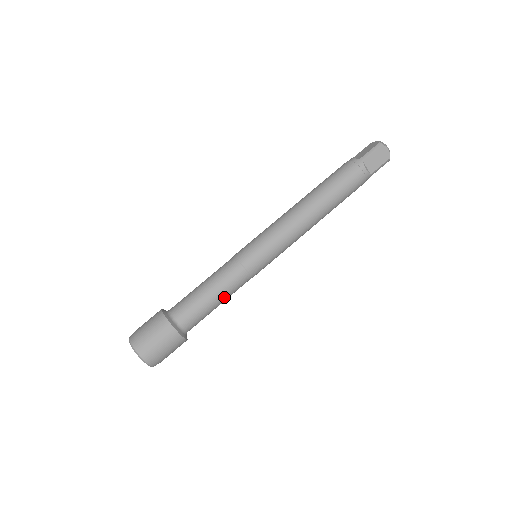
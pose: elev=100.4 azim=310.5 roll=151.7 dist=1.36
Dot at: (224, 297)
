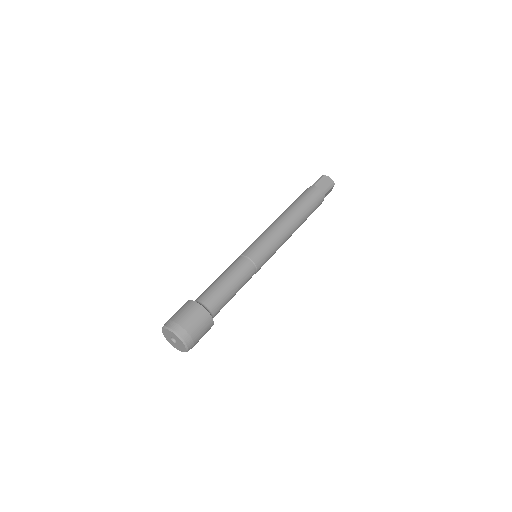
Dot at: (237, 281)
